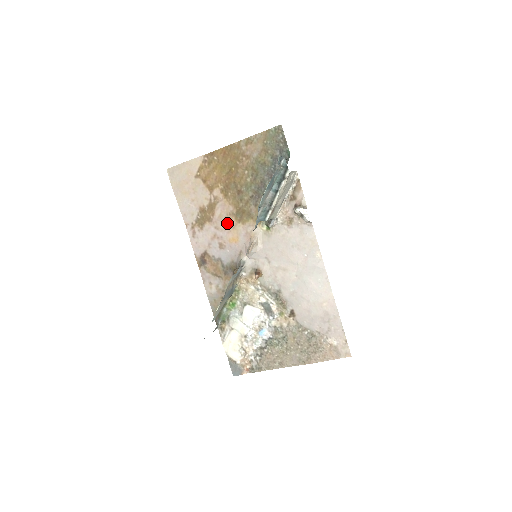
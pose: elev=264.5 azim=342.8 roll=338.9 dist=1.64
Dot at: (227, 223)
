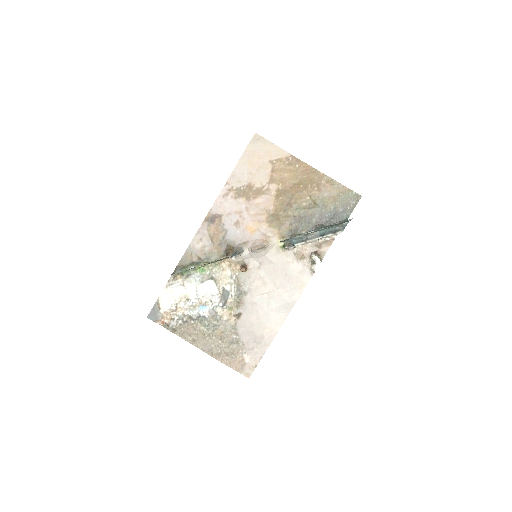
Dot at: (258, 214)
